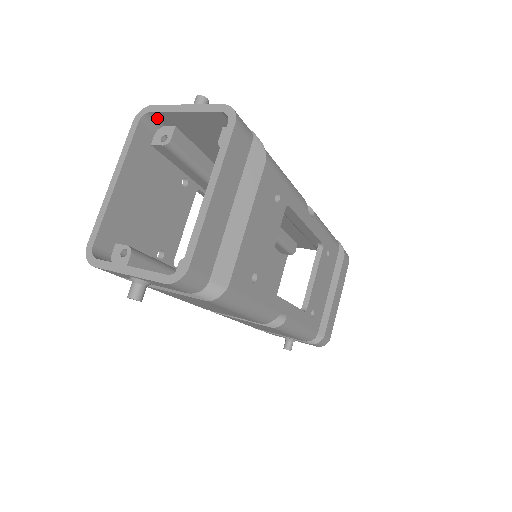
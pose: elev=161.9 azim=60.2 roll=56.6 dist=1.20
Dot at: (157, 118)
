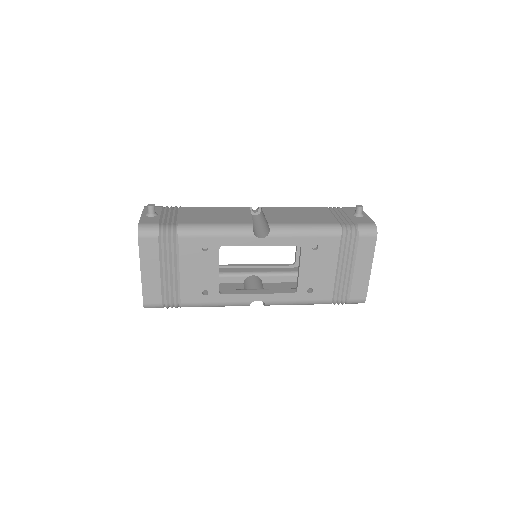
Dot at: occluded
